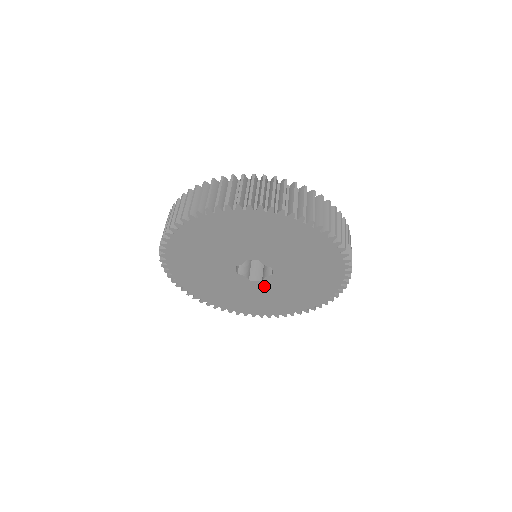
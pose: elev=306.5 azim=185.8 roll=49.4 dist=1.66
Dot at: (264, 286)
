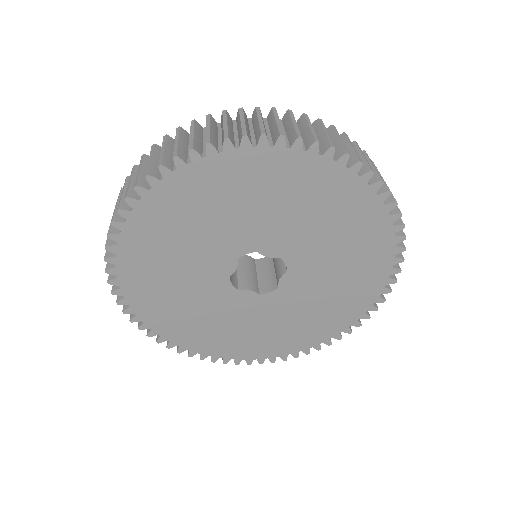
Dot at: (285, 296)
